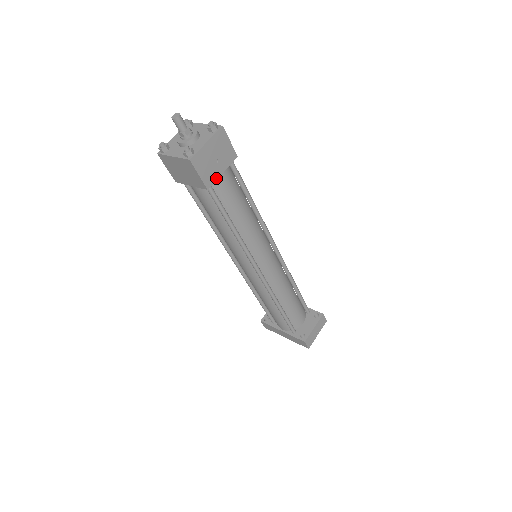
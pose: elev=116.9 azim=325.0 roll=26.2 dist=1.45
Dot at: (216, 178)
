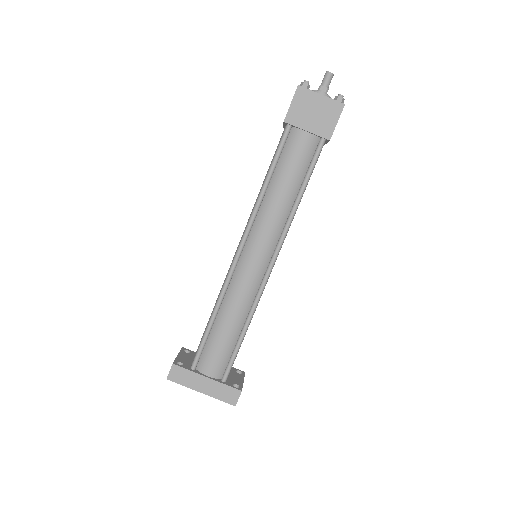
Dot at: occluded
